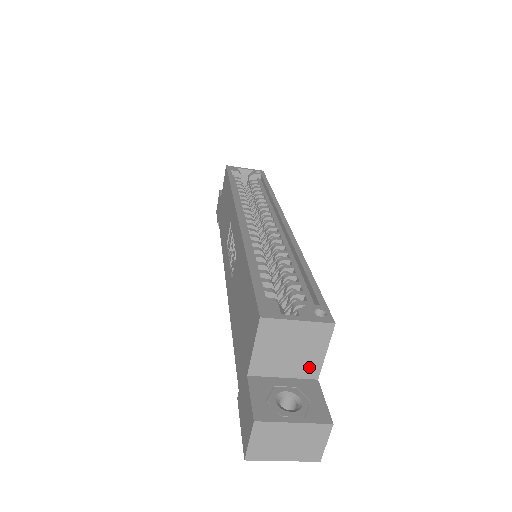
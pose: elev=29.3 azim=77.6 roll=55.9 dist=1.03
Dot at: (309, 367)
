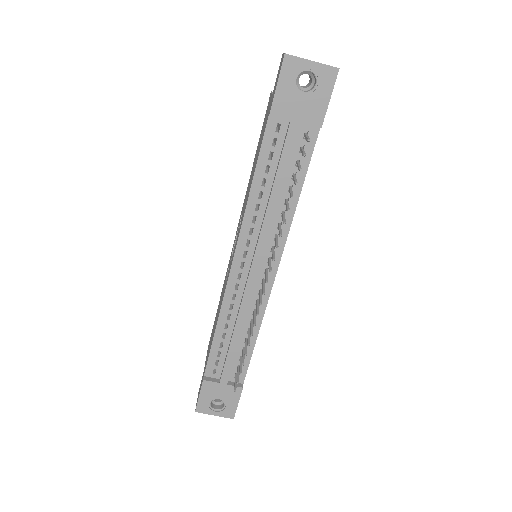
Dot at: occluded
